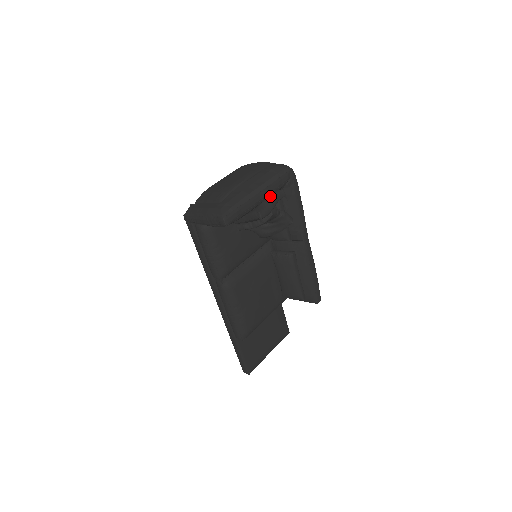
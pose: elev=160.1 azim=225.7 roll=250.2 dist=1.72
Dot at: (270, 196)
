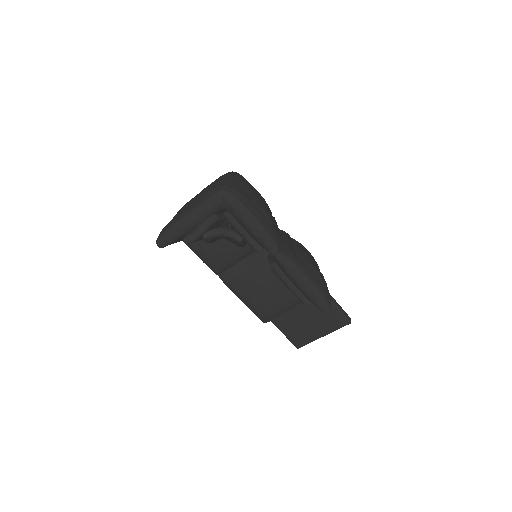
Dot at: (202, 221)
